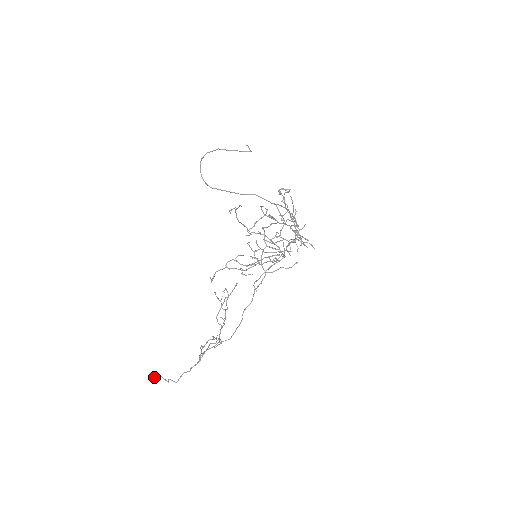
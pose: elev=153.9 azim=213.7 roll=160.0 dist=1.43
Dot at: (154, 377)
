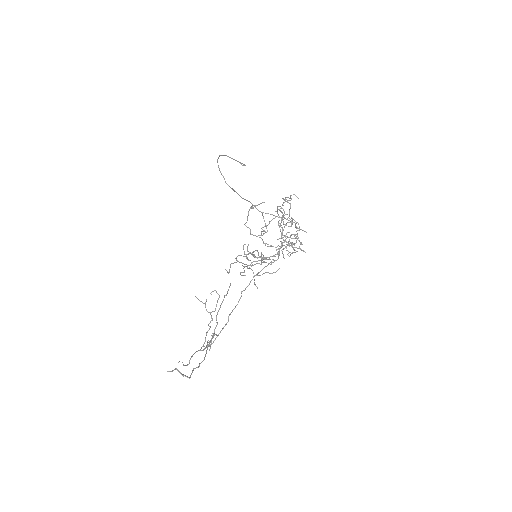
Dot at: (172, 370)
